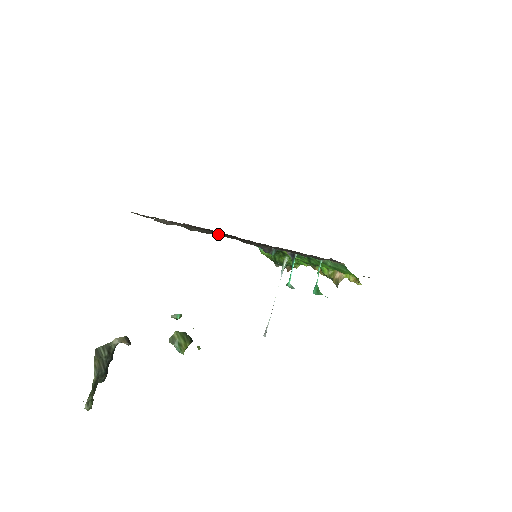
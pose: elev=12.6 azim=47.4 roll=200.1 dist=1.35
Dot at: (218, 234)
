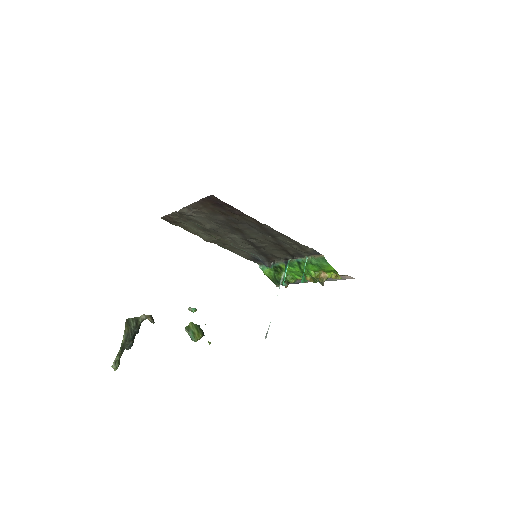
Dot at: (226, 233)
